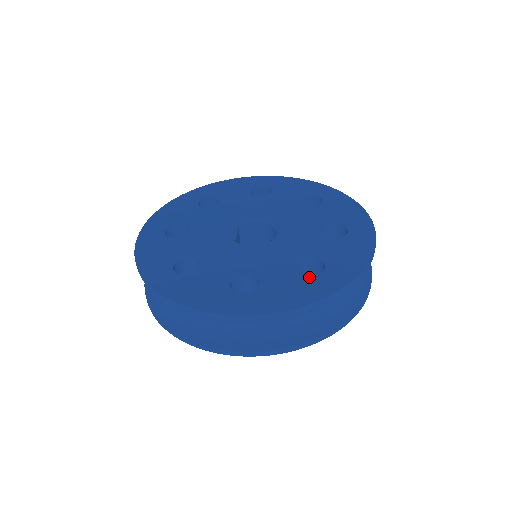
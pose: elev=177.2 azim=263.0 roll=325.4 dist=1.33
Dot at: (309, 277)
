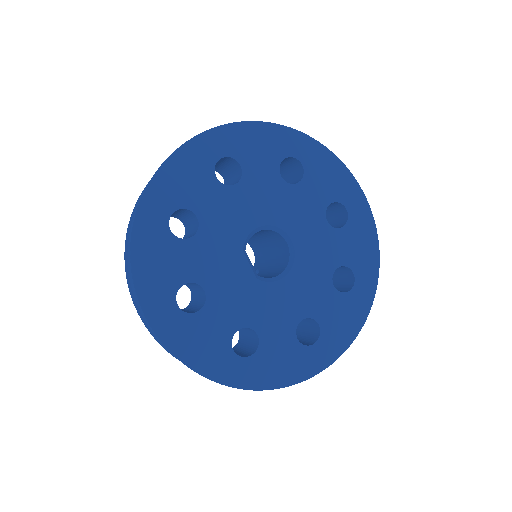
Dot at: (349, 294)
